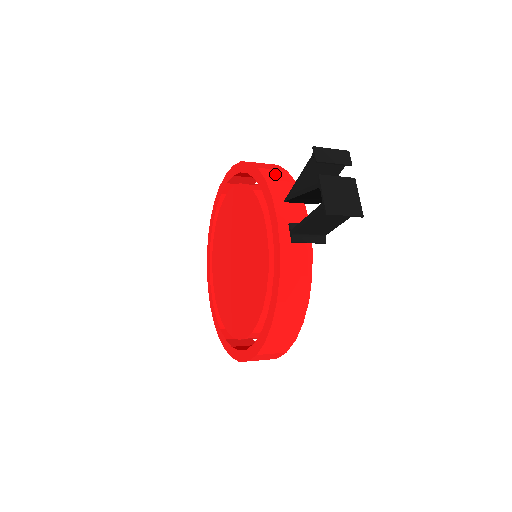
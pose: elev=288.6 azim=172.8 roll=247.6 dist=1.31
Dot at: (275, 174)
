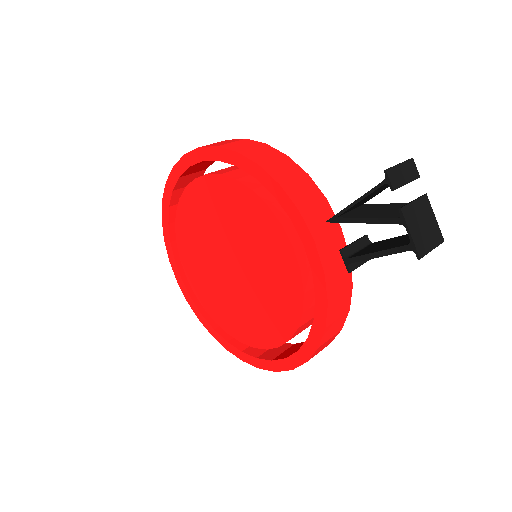
Dot at: (282, 169)
